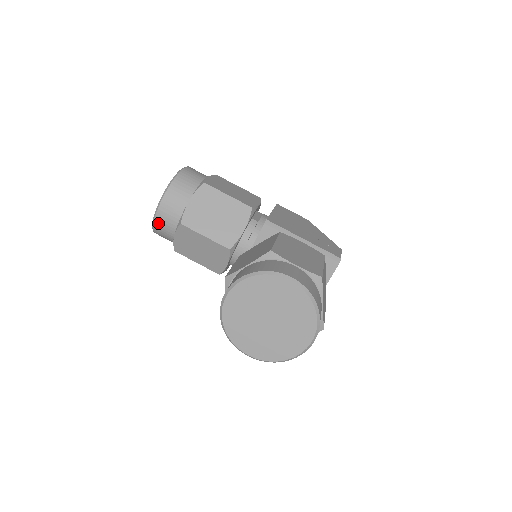
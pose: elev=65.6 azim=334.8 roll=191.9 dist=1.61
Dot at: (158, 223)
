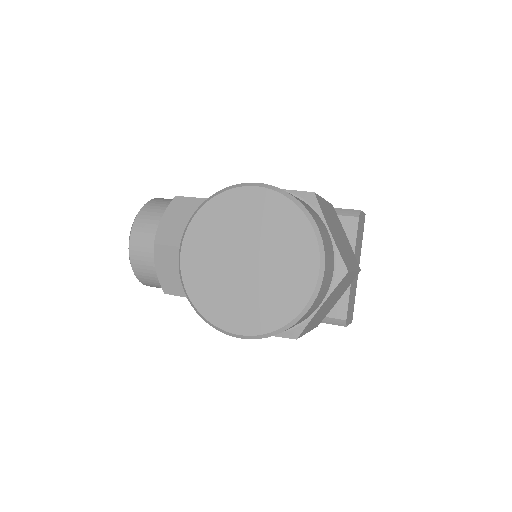
Dot at: (135, 259)
